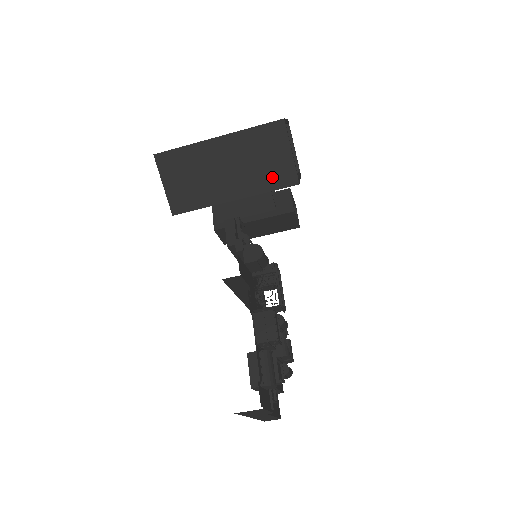
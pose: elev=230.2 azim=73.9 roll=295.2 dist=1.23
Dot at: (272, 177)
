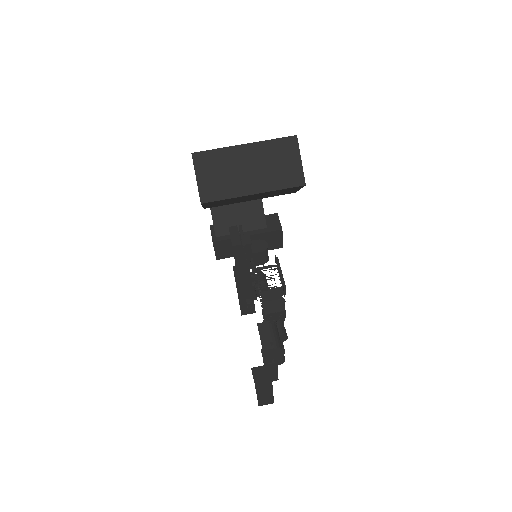
Dot at: (285, 178)
